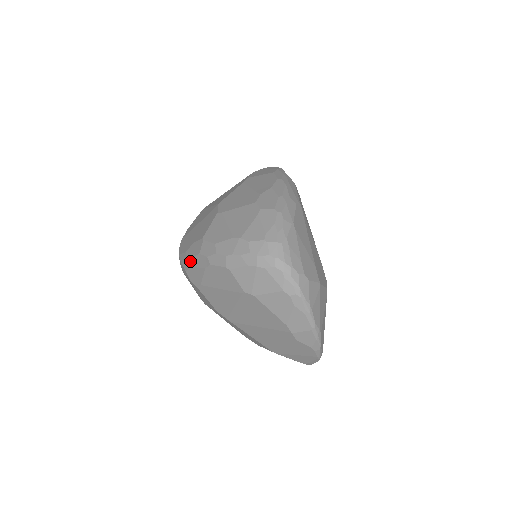
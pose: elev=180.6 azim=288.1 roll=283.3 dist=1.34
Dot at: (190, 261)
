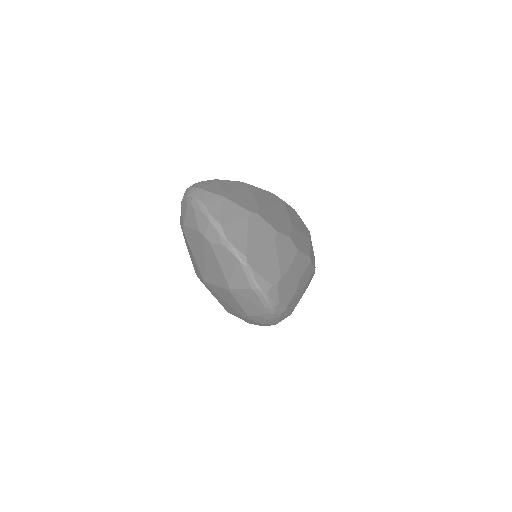
Dot at: occluded
